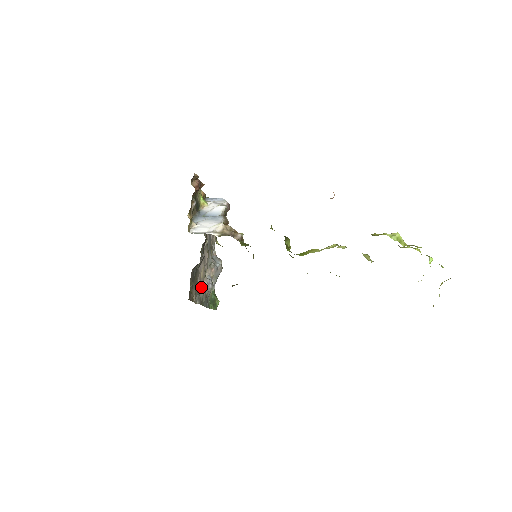
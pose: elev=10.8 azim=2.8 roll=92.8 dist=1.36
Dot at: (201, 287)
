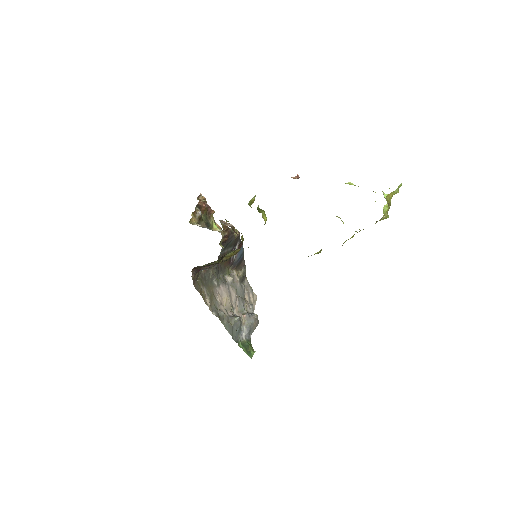
Dot at: (223, 310)
